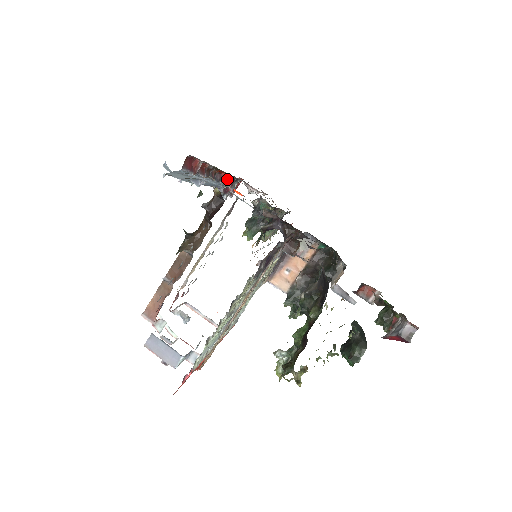
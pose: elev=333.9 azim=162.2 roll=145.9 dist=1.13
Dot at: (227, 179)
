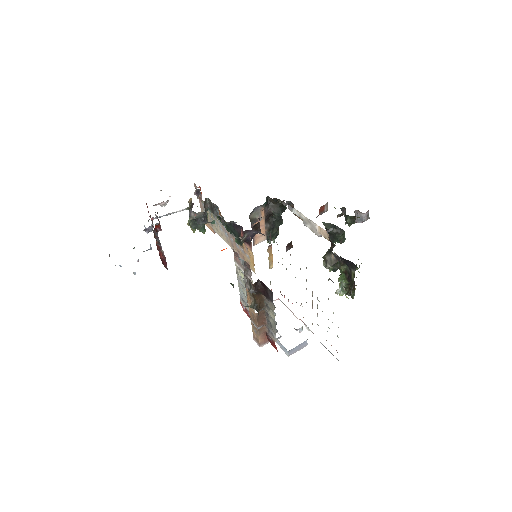
Dot at: (159, 225)
